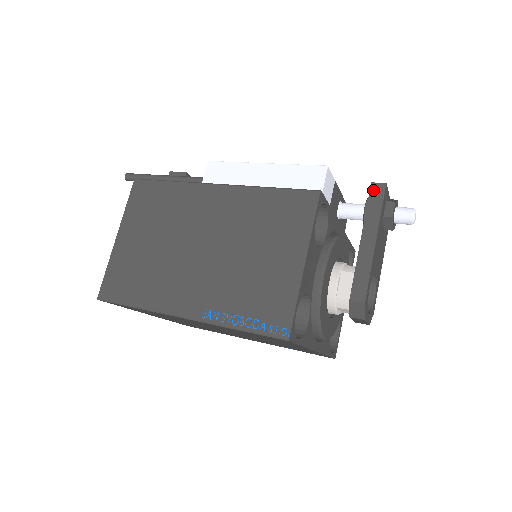
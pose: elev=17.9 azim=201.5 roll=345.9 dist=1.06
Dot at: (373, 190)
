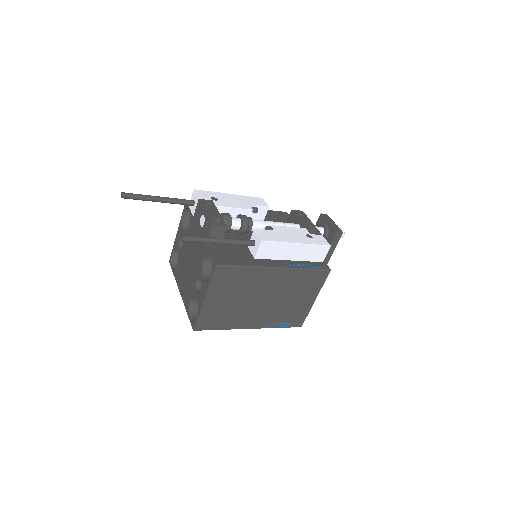
Dot at: (336, 236)
